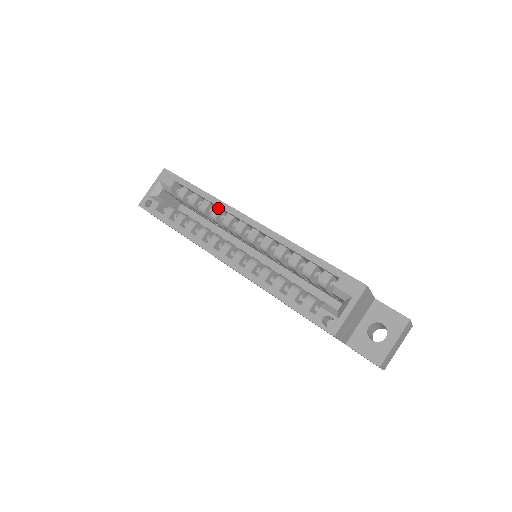
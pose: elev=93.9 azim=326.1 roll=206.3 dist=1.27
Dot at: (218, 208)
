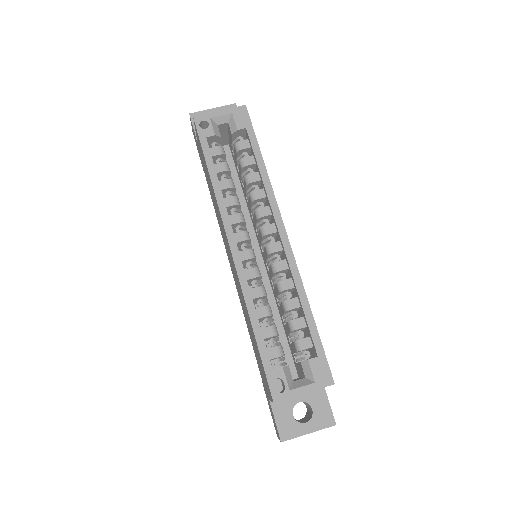
Dot at: (264, 192)
